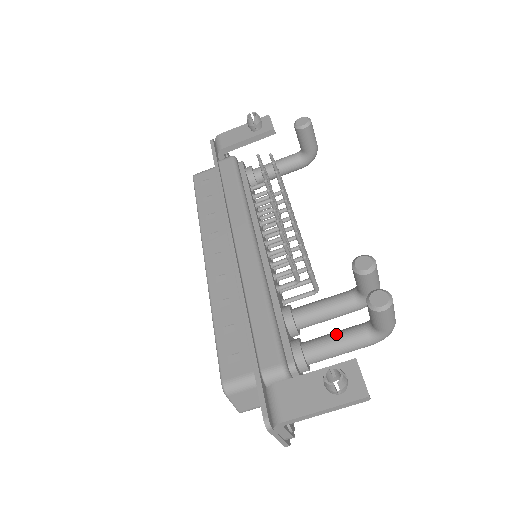
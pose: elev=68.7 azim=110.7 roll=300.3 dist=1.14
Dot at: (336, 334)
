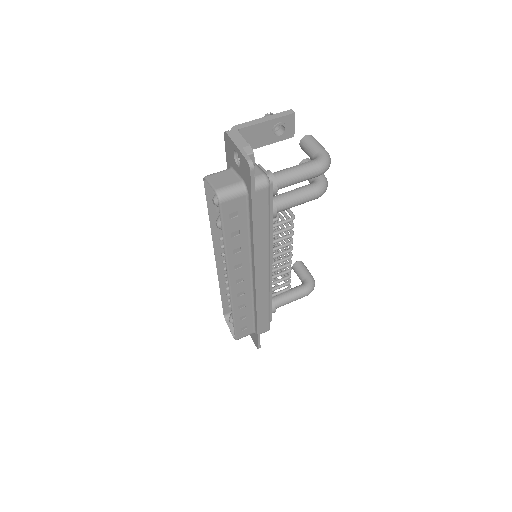
Dot at: occluded
